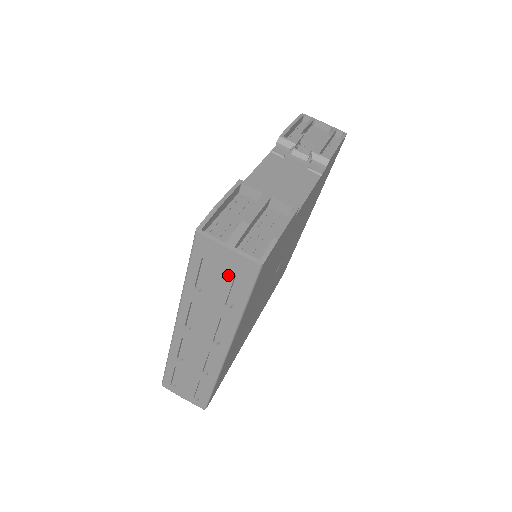
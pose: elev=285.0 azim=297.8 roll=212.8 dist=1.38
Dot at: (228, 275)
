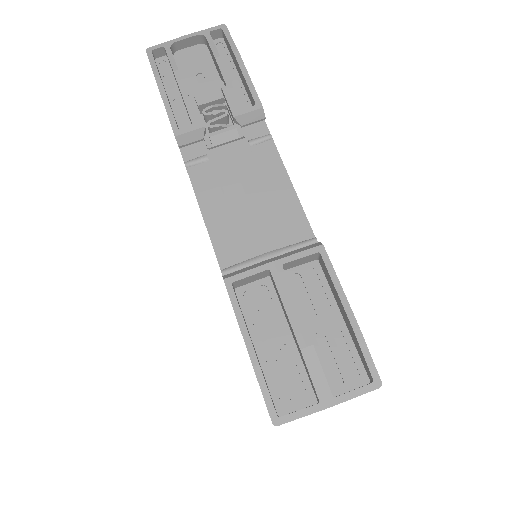
Dot at: occluded
